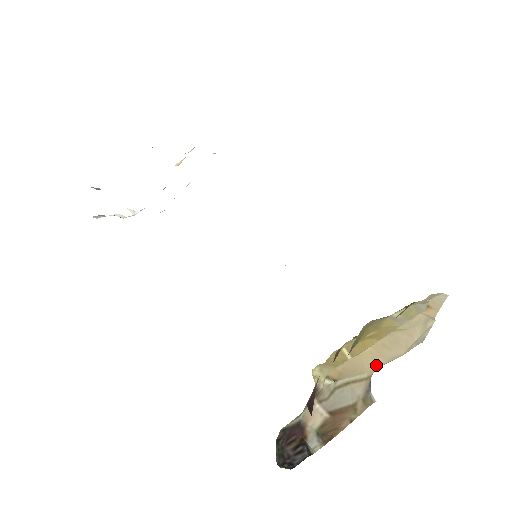
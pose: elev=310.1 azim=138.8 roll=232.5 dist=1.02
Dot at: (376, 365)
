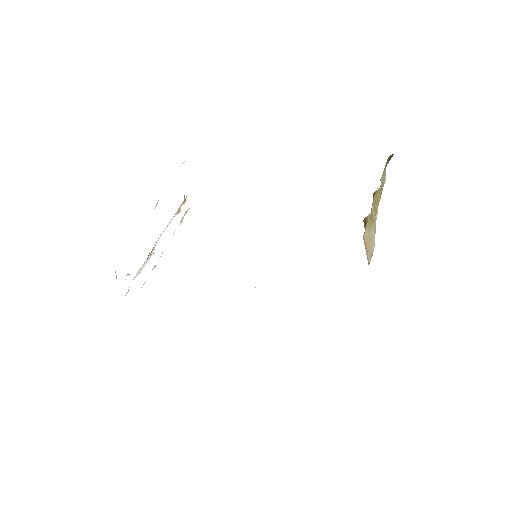
Dot at: (368, 261)
